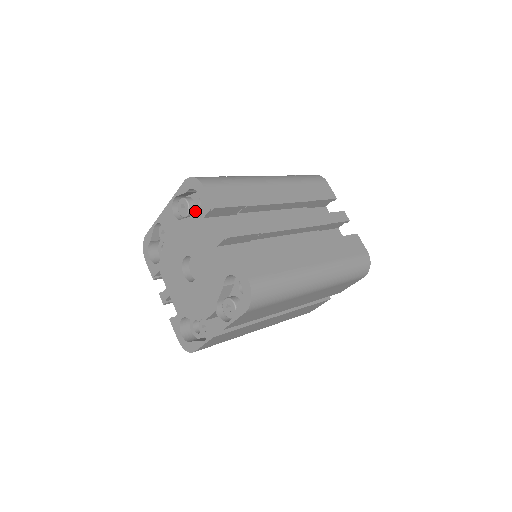
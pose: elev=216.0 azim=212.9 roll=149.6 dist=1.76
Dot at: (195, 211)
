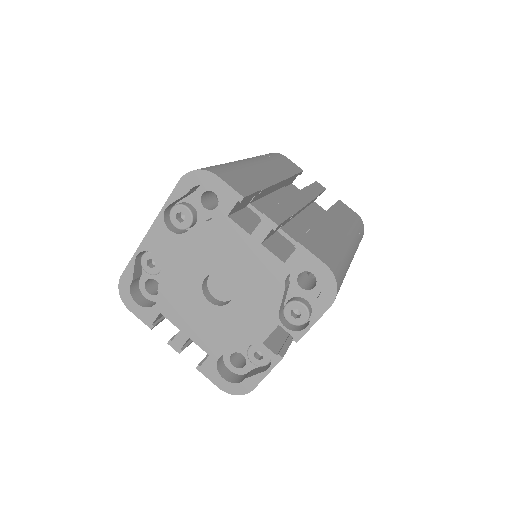
Dot at: (197, 217)
